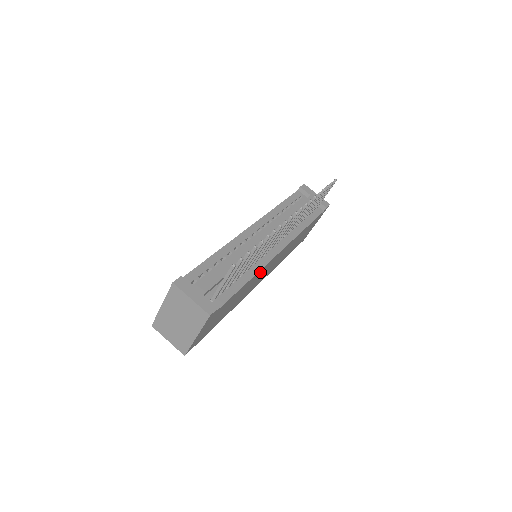
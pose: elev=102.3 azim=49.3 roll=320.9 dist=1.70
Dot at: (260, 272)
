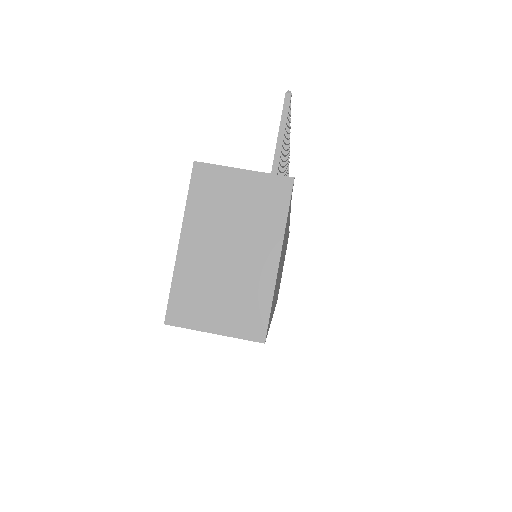
Dot at: occluded
